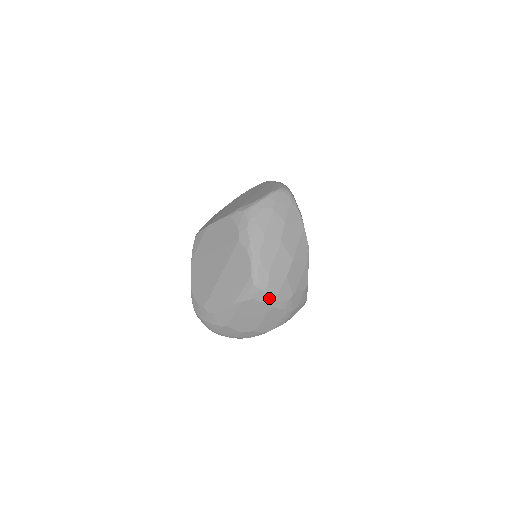
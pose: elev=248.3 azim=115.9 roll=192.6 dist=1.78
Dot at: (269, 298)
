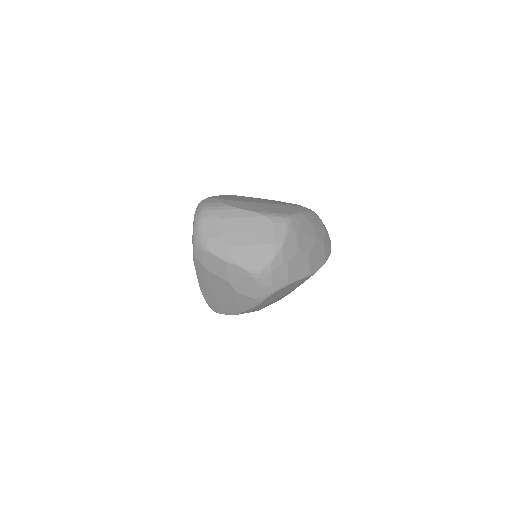
Dot at: (281, 236)
